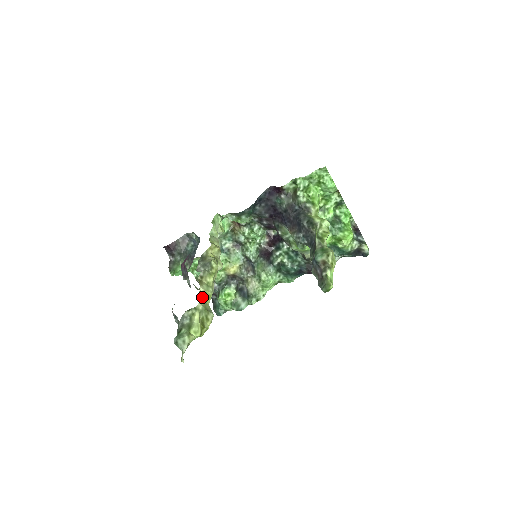
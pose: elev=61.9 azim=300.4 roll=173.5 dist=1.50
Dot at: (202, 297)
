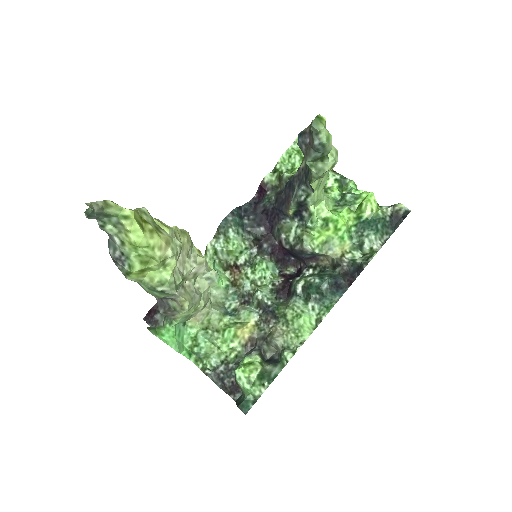
Dot at: occluded
